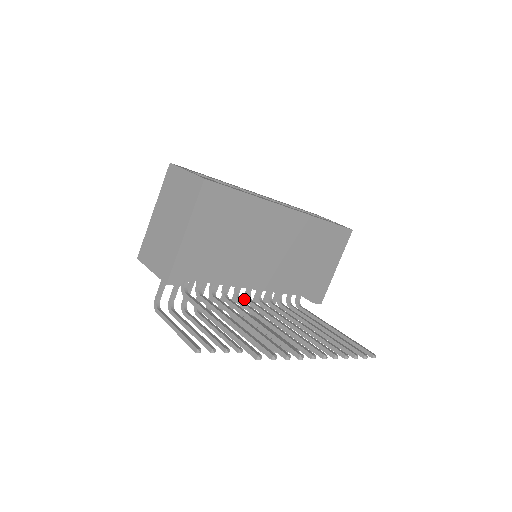
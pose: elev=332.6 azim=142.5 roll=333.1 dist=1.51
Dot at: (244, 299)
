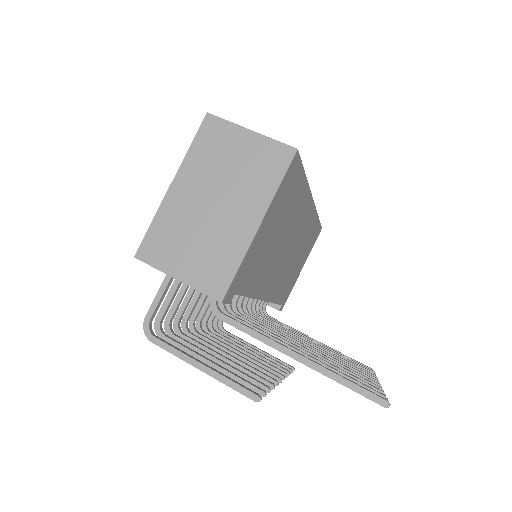
Dot at: occluded
